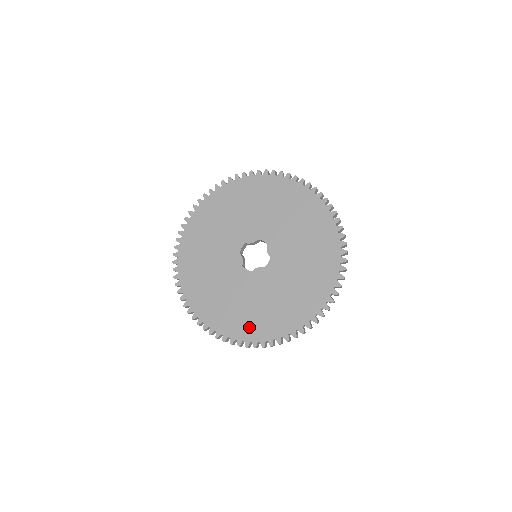
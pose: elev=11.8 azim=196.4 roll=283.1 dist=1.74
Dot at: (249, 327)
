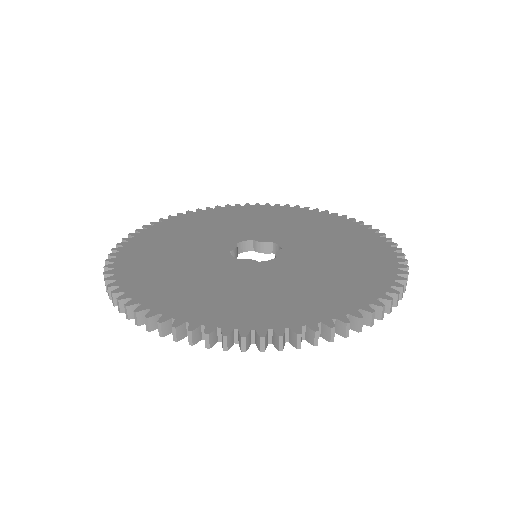
Dot at: (364, 281)
